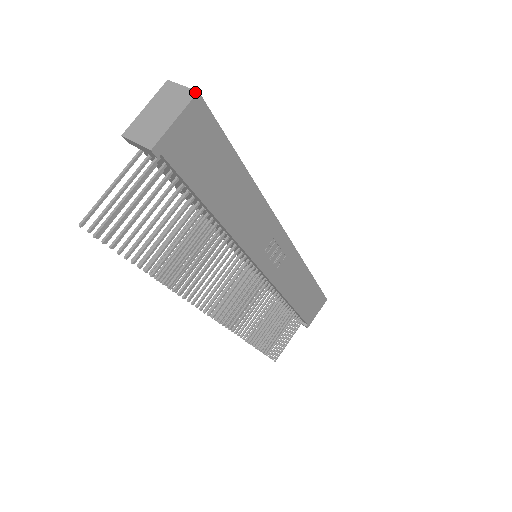
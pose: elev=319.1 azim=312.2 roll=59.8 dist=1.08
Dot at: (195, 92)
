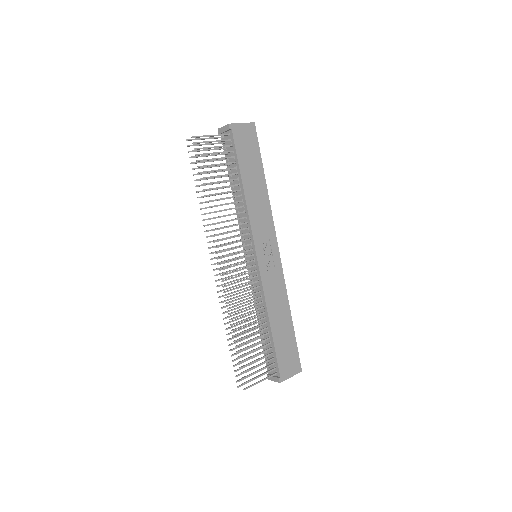
Dot at: (253, 122)
